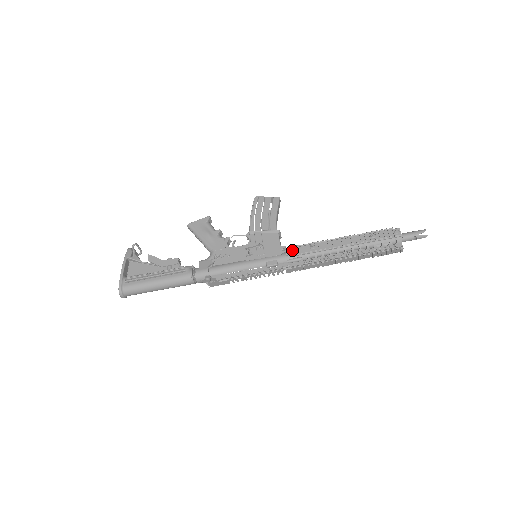
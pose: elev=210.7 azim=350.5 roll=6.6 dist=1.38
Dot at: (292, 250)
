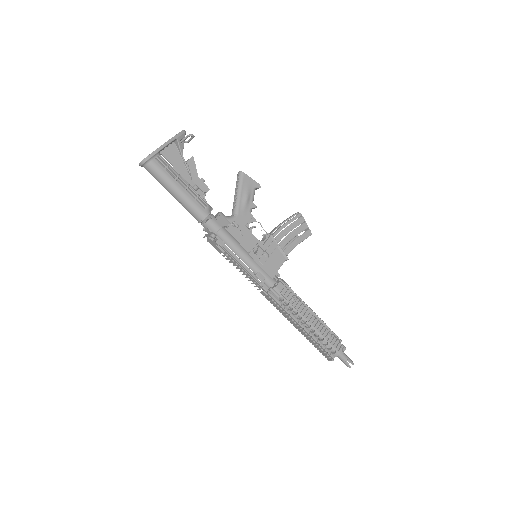
Dot at: (282, 286)
